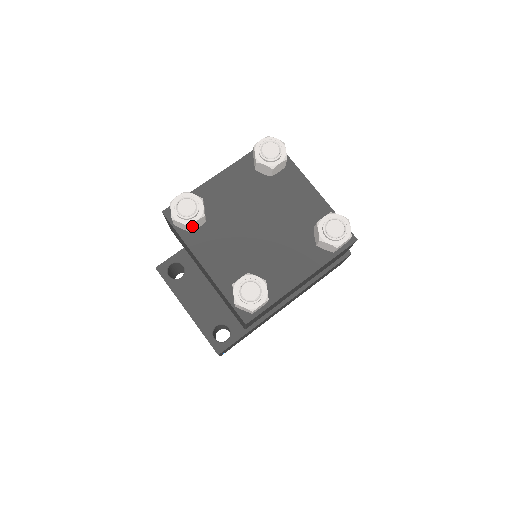
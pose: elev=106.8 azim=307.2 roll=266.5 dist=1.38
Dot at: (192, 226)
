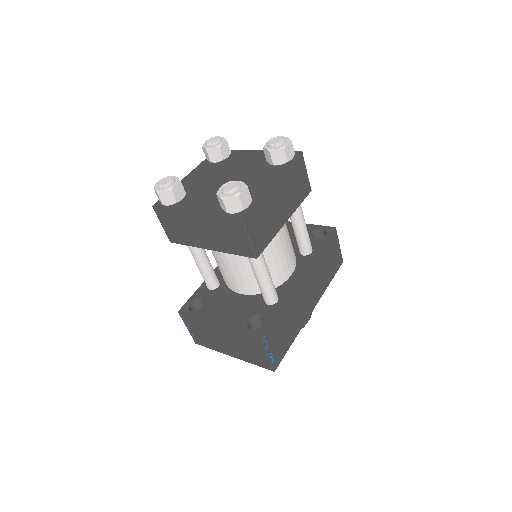
Dot at: (174, 192)
